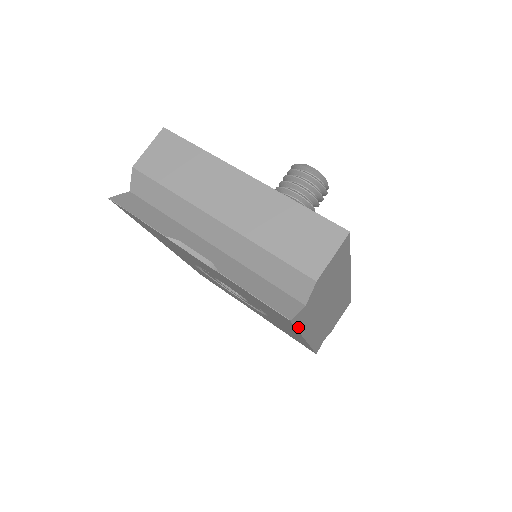
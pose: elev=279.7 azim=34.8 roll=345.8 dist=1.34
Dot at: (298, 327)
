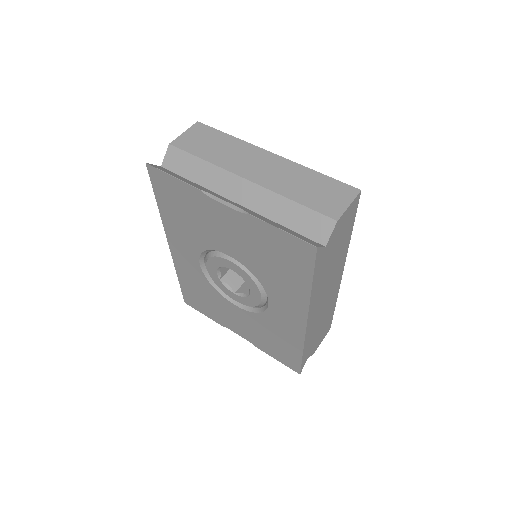
Dot at: (314, 276)
